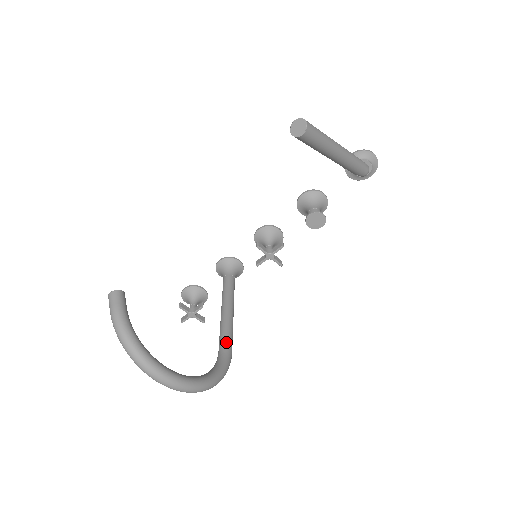
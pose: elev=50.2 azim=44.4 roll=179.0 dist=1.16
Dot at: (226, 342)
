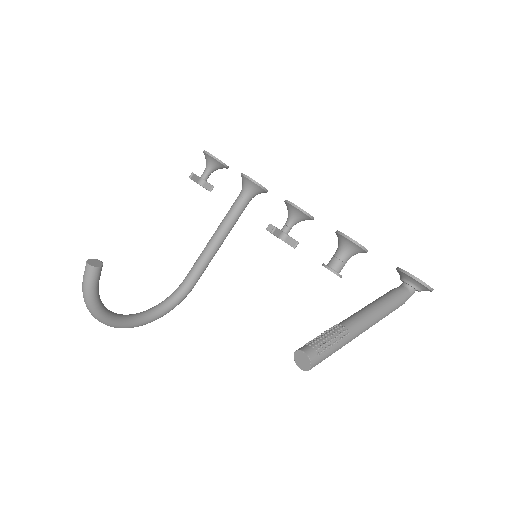
Dot at: (194, 278)
